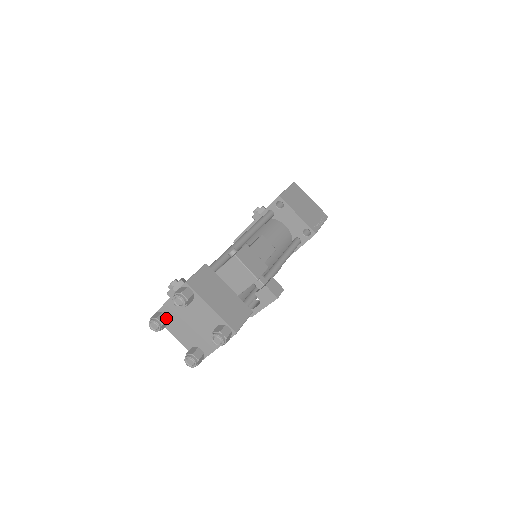
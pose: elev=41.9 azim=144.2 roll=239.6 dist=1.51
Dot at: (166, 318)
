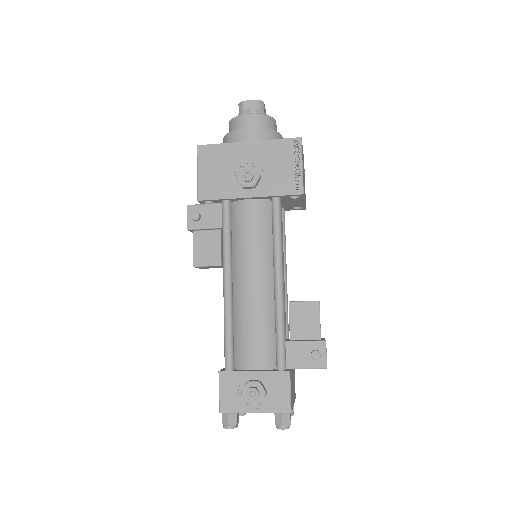
Dot at: (238, 414)
